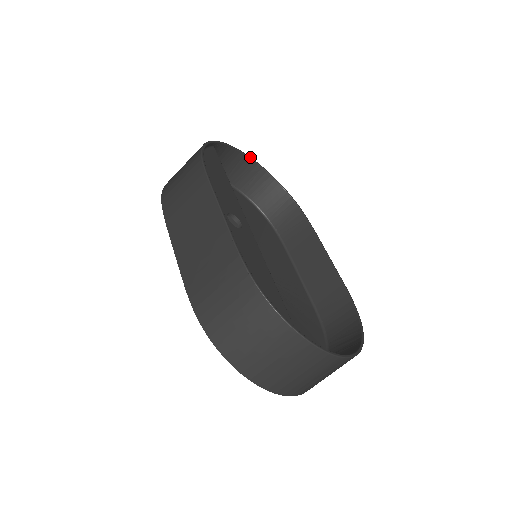
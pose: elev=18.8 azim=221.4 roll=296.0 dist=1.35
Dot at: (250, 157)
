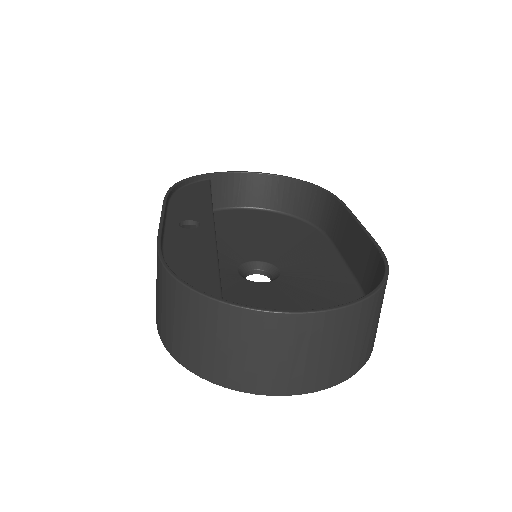
Dot at: (261, 173)
